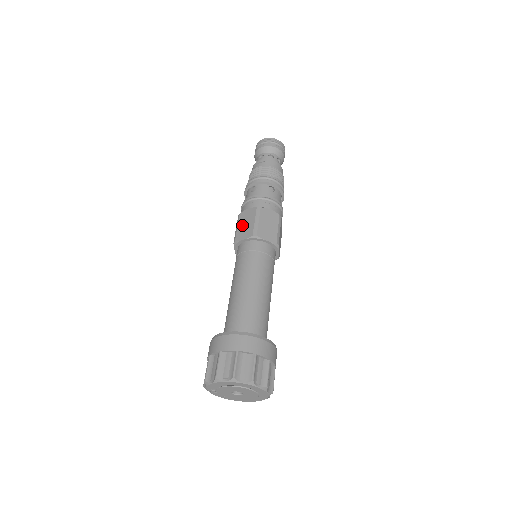
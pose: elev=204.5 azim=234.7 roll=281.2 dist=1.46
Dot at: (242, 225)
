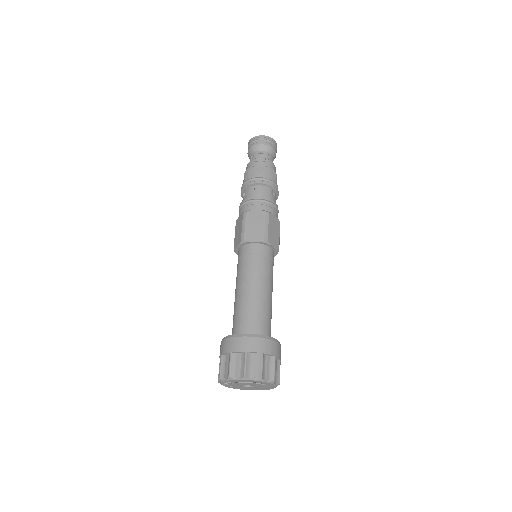
Dot at: (251, 225)
